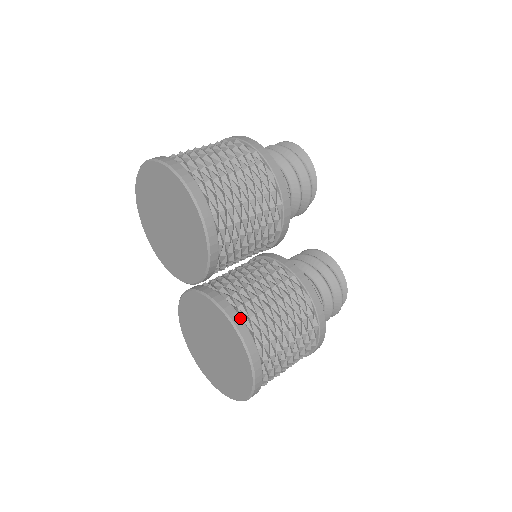
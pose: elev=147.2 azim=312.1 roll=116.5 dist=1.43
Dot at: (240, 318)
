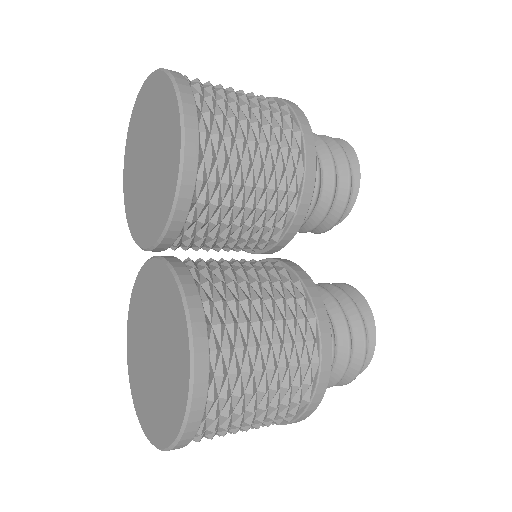
Dot at: (197, 294)
